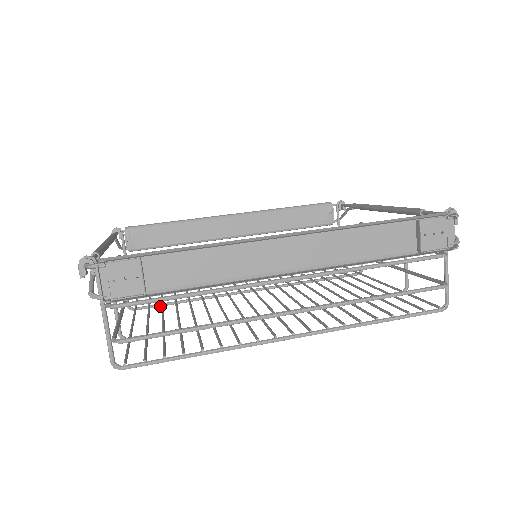
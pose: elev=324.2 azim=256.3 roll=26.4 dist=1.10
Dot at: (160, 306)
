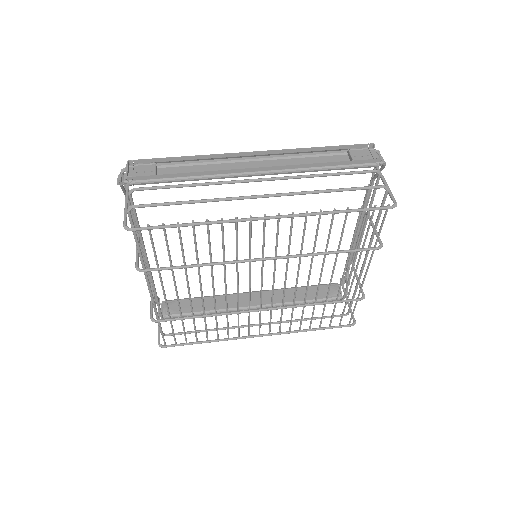
Dot at: (179, 319)
